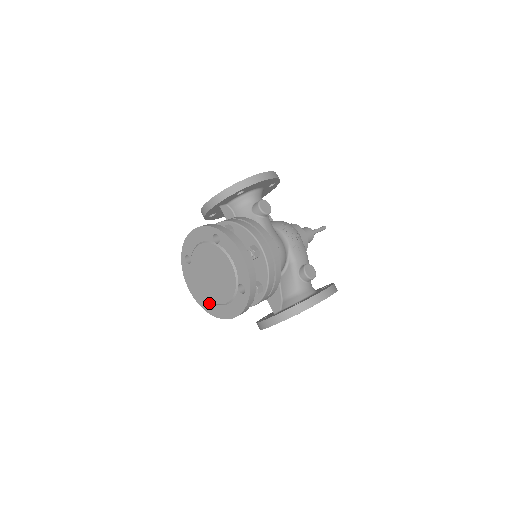
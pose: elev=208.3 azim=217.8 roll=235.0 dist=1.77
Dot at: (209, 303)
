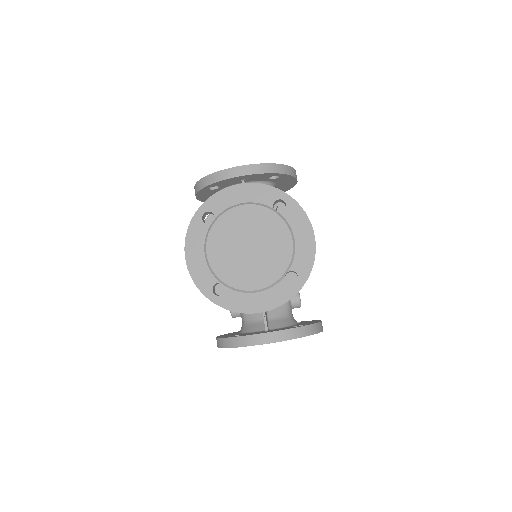
Dot at: (214, 285)
